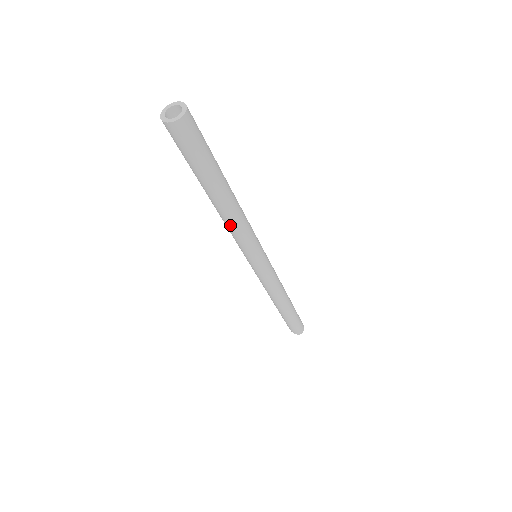
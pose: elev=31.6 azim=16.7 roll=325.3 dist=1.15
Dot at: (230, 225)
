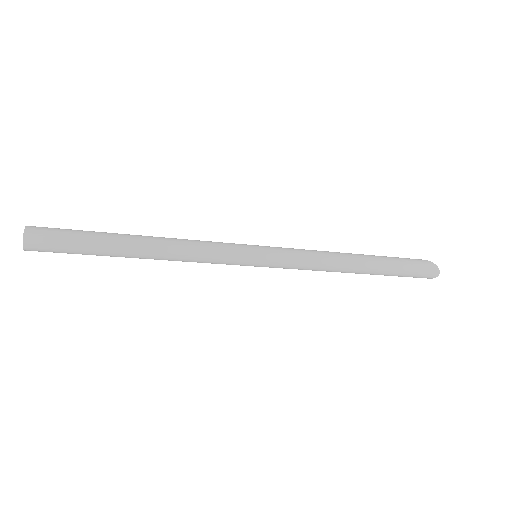
Dot at: occluded
